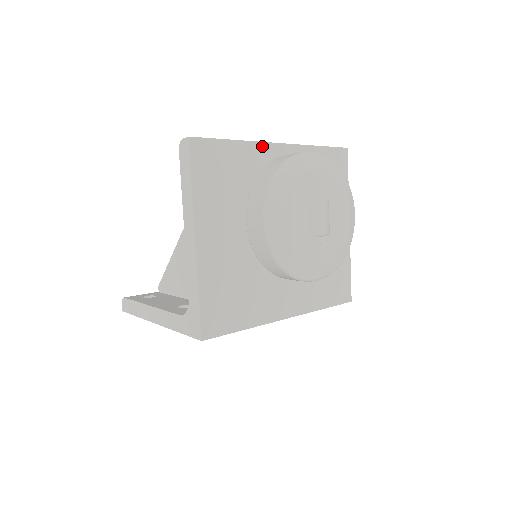
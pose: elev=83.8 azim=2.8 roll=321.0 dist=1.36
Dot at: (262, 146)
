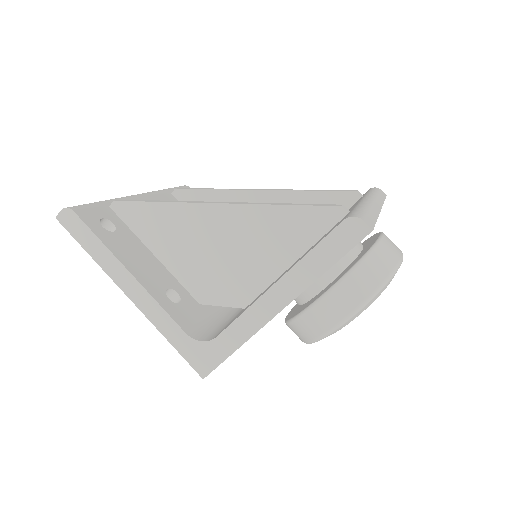
Dot at: occluded
